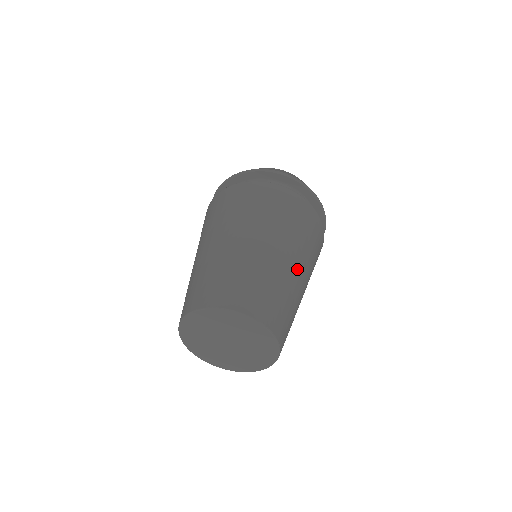
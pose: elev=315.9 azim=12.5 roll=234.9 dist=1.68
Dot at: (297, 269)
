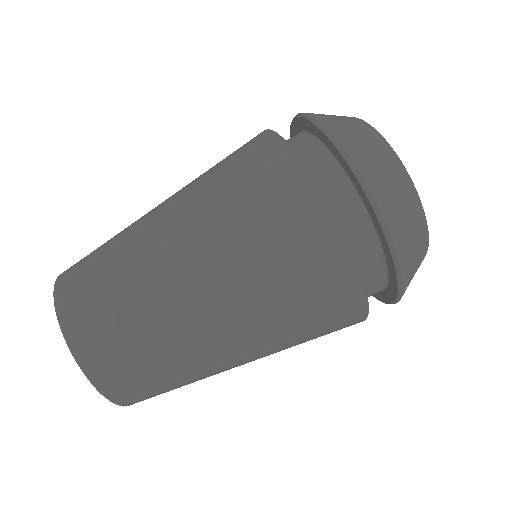
Dot at: (241, 364)
